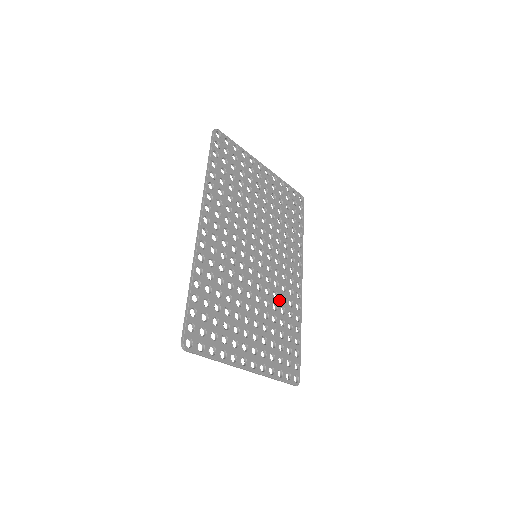
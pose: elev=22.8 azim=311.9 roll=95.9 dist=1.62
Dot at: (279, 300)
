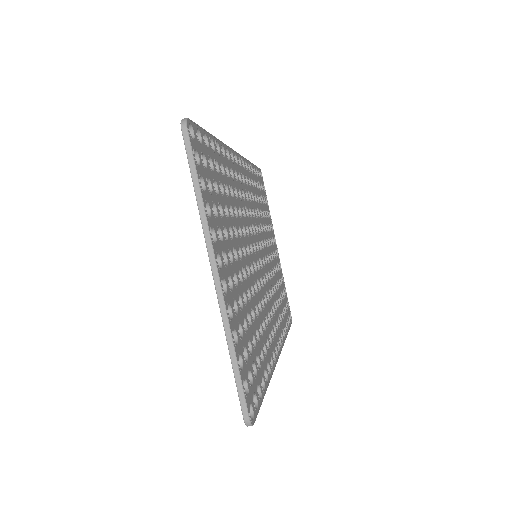
Dot at: (261, 317)
